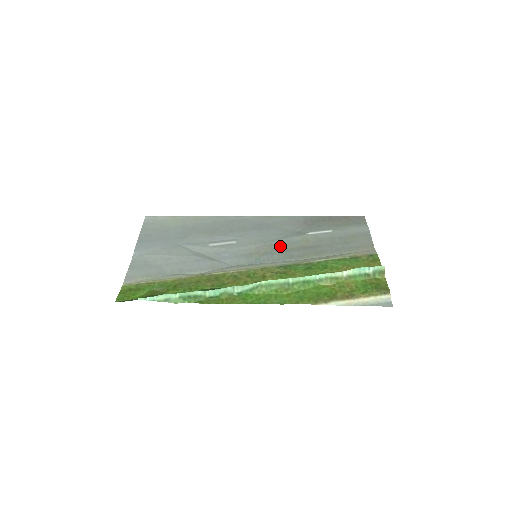
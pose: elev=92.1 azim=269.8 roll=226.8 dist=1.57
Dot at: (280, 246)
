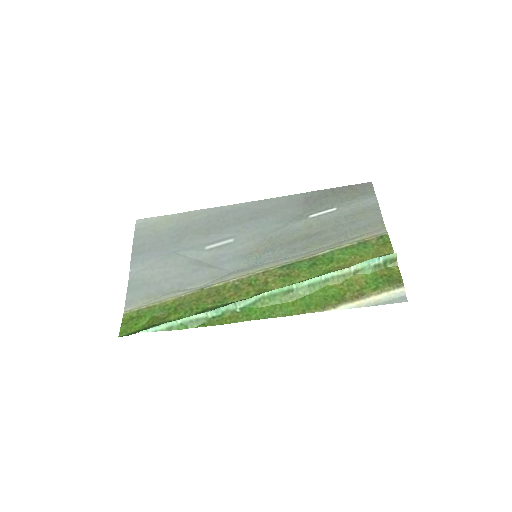
Dot at: (281, 238)
